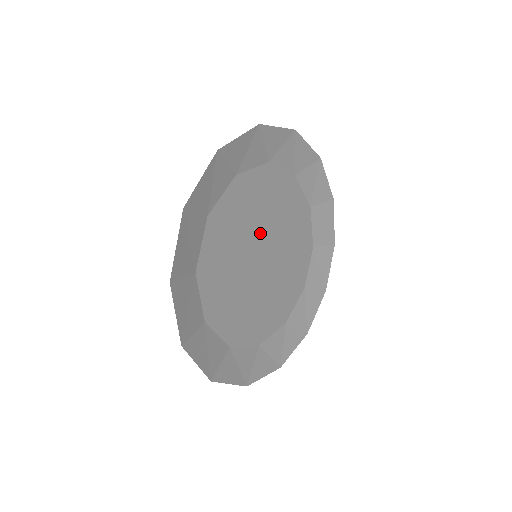
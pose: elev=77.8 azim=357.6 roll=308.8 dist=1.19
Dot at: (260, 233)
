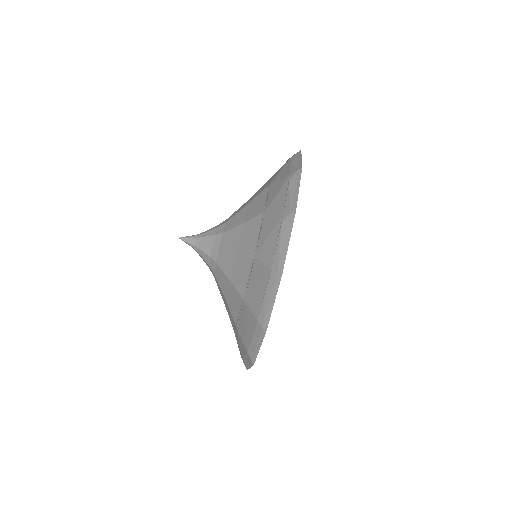
Dot at: occluded
